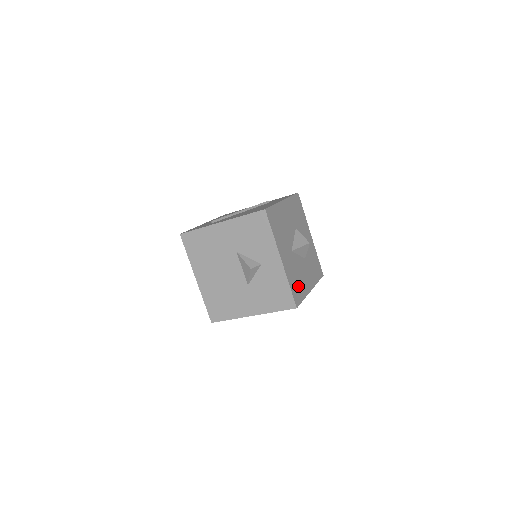
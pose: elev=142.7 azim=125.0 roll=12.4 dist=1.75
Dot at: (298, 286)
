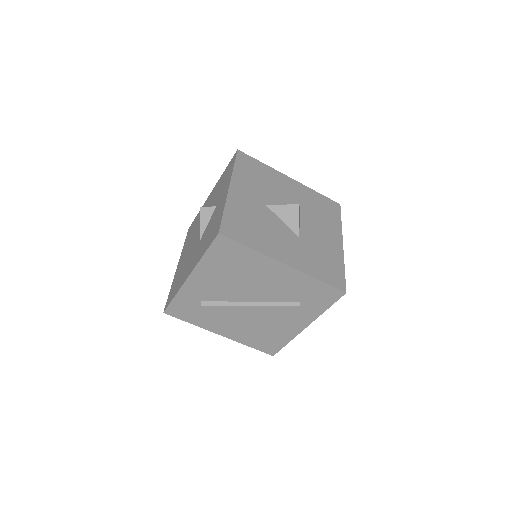
Dot at: (248, 230)
